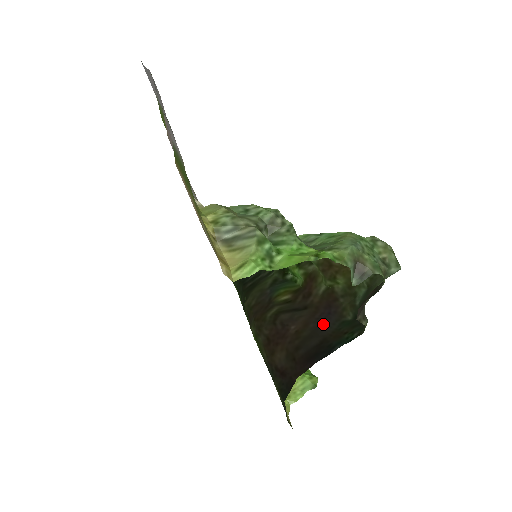
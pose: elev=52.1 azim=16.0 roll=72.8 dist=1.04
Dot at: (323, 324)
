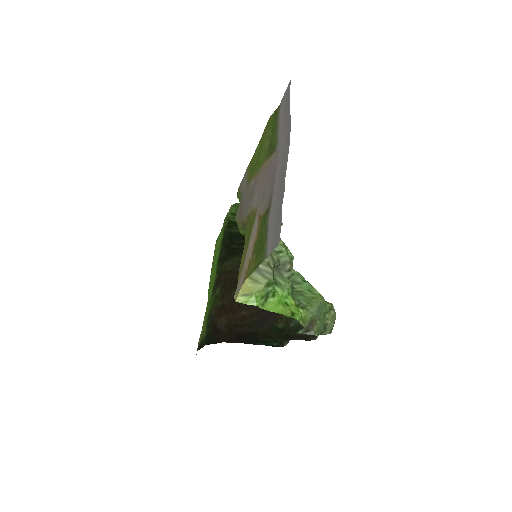
Dot at: (262, 322)
